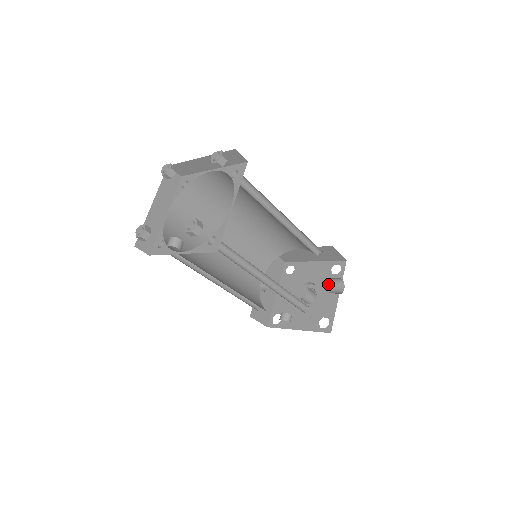
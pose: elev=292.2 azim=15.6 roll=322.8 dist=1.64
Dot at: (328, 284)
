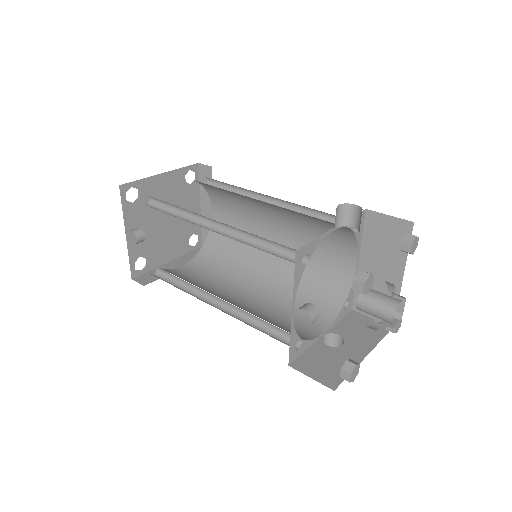
Dot at: occluded
